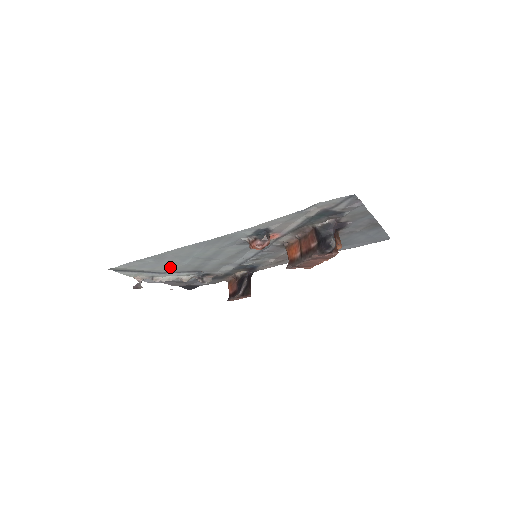
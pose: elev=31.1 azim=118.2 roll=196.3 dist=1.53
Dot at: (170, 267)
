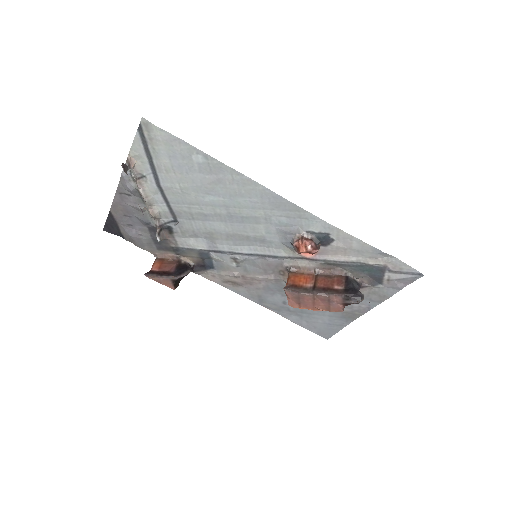
Dot at: (185, 186)
